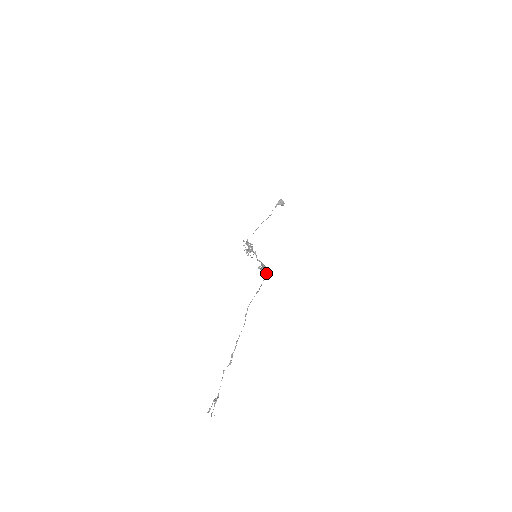
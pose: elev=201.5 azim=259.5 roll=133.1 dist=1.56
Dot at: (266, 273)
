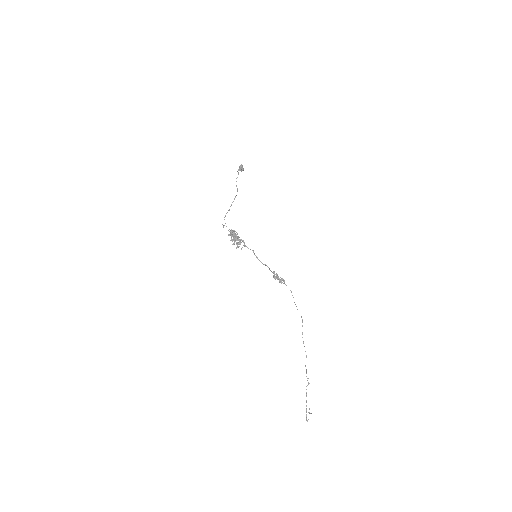
Dot at: occluded
